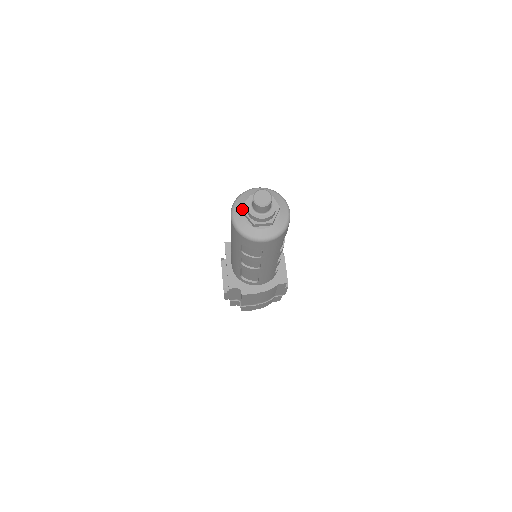
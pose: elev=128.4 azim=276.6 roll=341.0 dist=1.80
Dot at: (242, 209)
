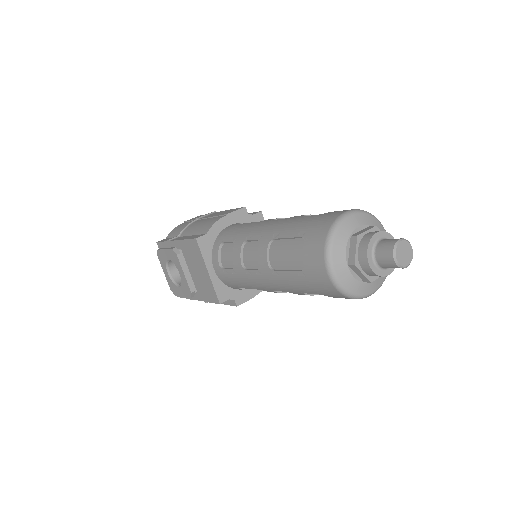
Dot at: (346, 259)
